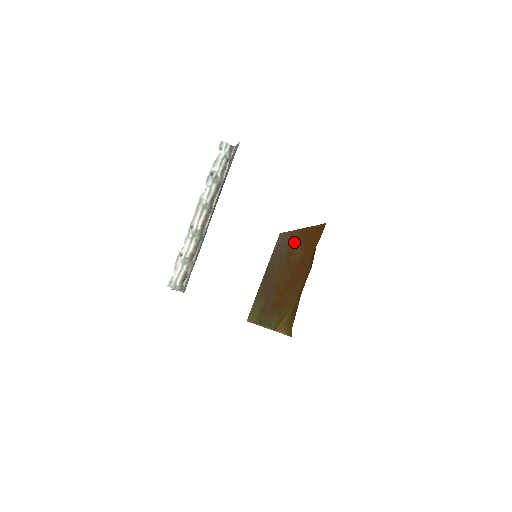
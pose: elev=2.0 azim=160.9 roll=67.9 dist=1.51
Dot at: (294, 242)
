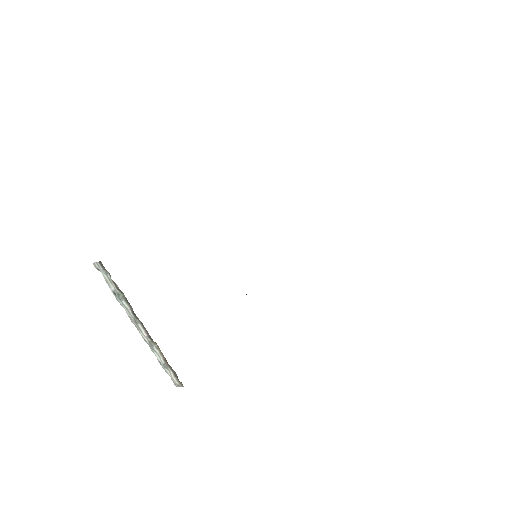
Dot at: occluded
